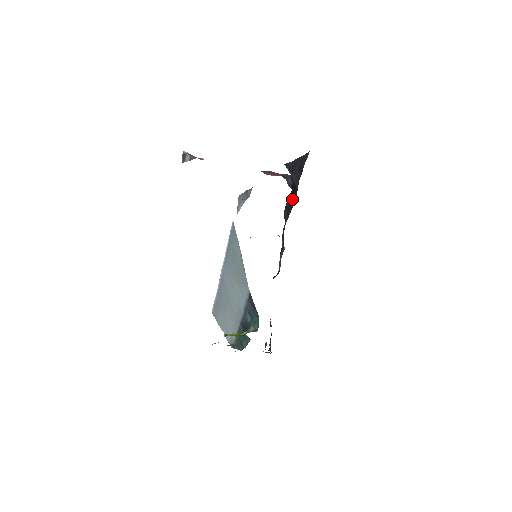
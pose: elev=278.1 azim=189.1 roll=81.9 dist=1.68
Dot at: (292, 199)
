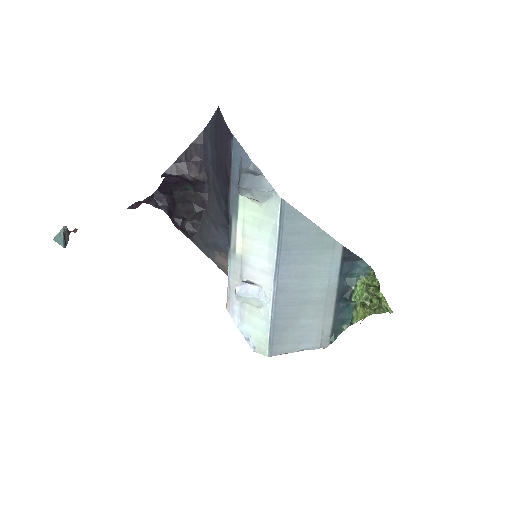
Dot at: (198, 202)
